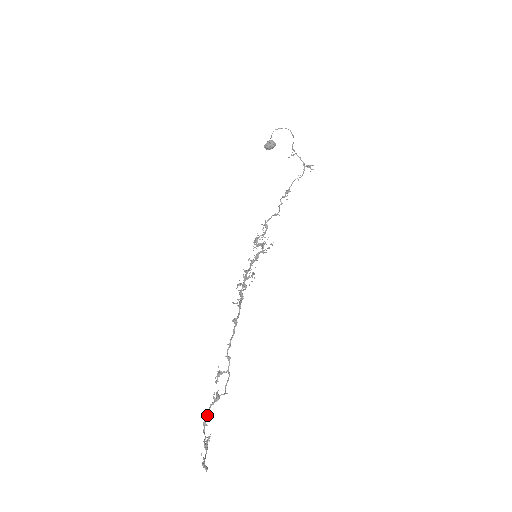
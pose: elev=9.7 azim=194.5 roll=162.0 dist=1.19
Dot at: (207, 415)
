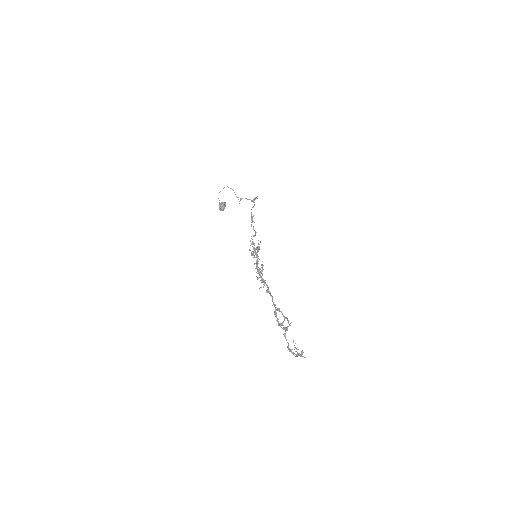
Dot at: occluded
